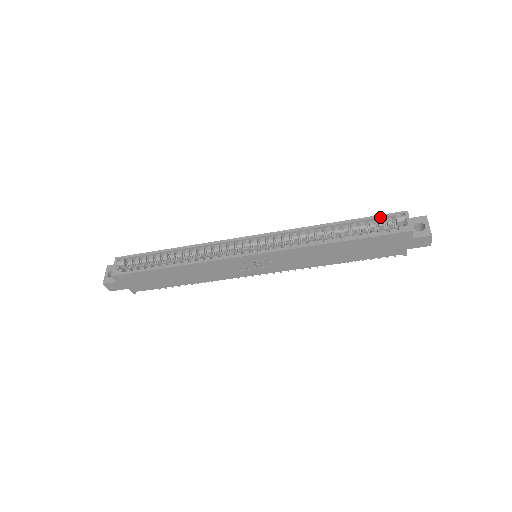
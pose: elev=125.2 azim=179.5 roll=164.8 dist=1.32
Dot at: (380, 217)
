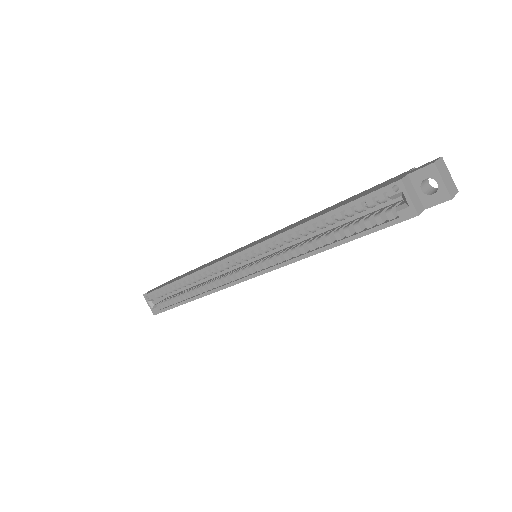
Dot at: (366, 200)
